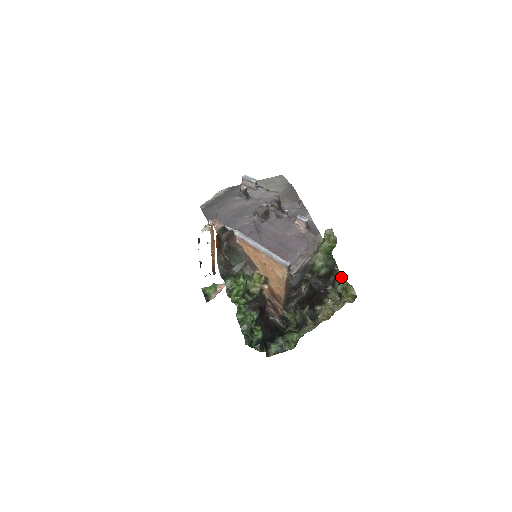
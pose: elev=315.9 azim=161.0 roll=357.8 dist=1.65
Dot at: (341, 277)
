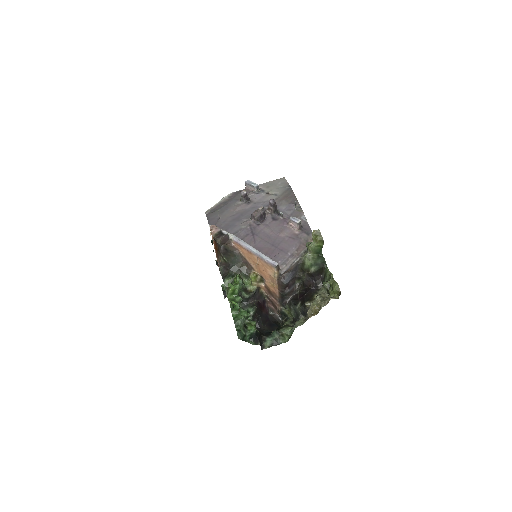
Dot at: (329, 275)
